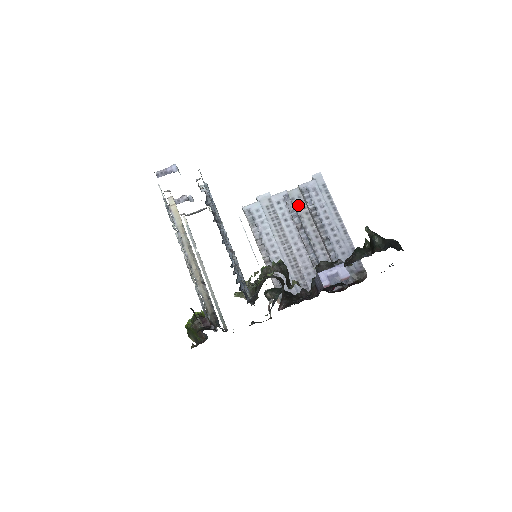
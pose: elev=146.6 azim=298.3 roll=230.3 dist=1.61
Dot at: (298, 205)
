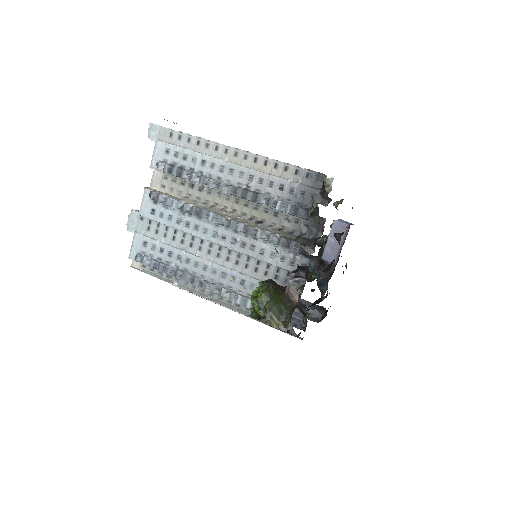
Dot at: occluded
